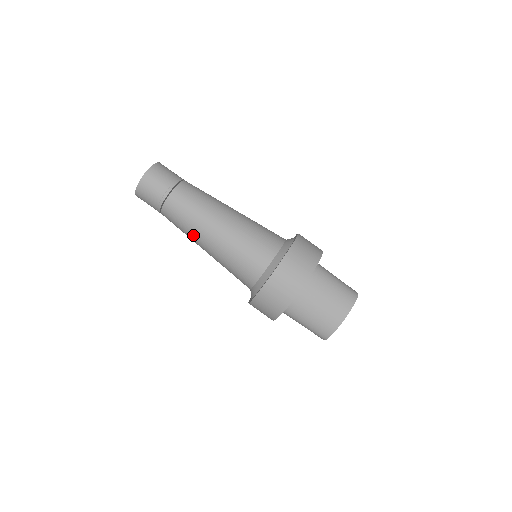
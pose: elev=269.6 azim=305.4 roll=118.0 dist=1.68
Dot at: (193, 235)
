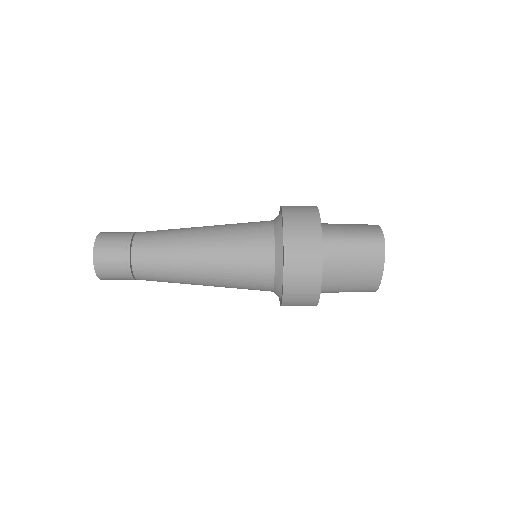
Dot at: (181, 238)
